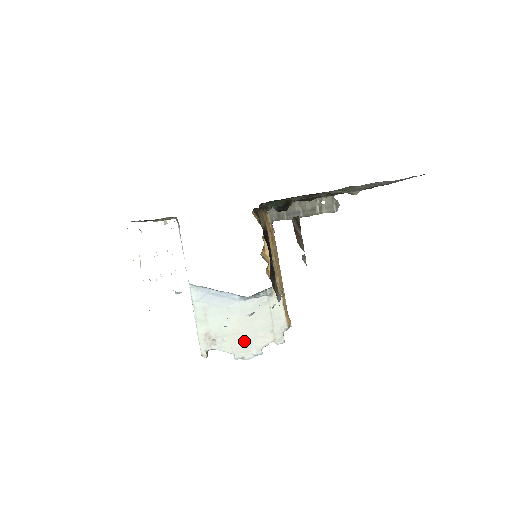
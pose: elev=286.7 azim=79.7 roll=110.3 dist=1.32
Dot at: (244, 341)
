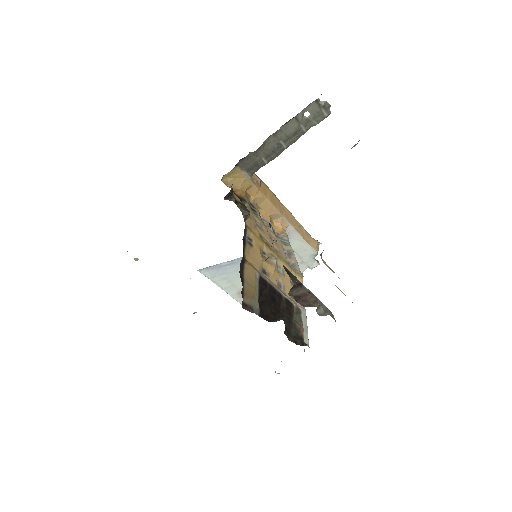
Dot at: occluded
